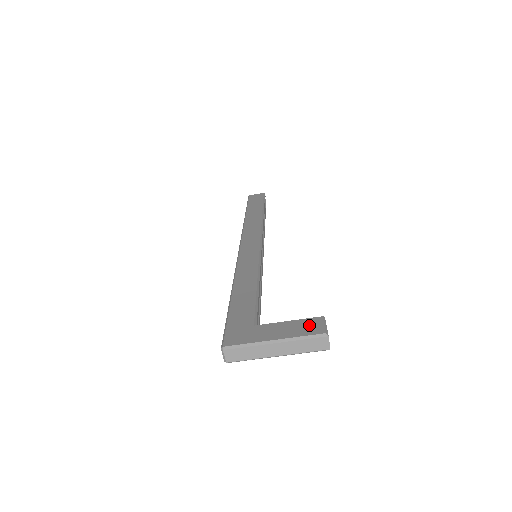
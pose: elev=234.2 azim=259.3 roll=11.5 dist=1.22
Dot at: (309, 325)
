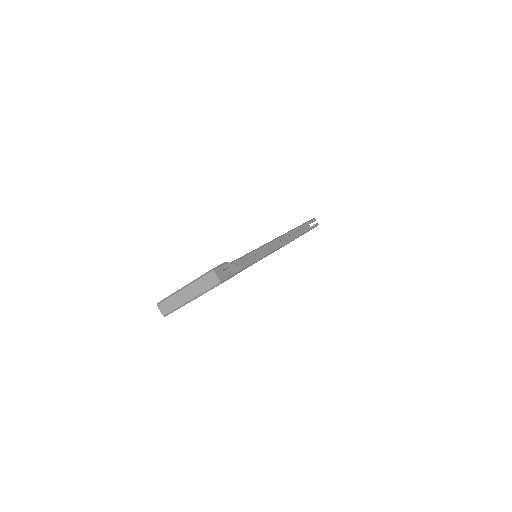
Dot at: occluded
